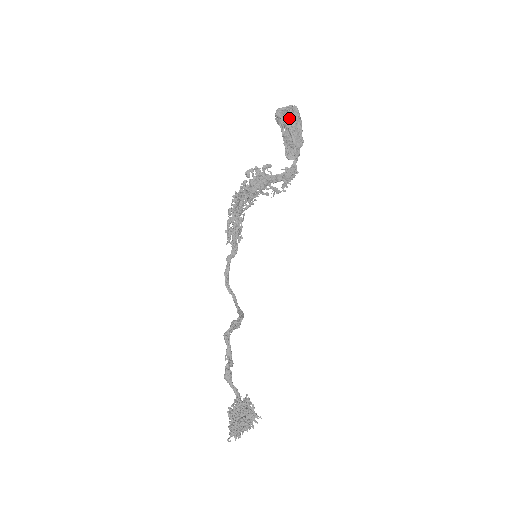
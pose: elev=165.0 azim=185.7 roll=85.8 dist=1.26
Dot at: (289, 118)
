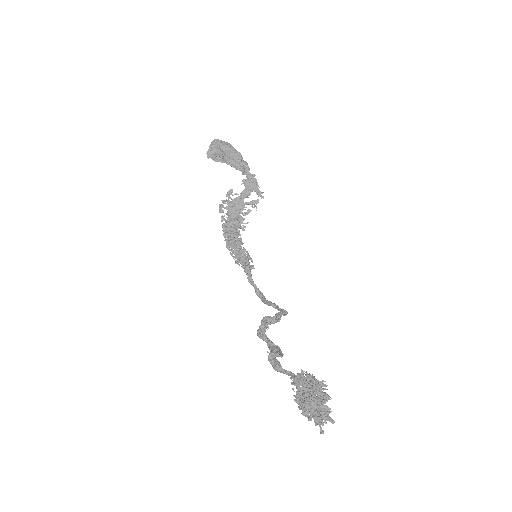
Dot at: (220, 151)
